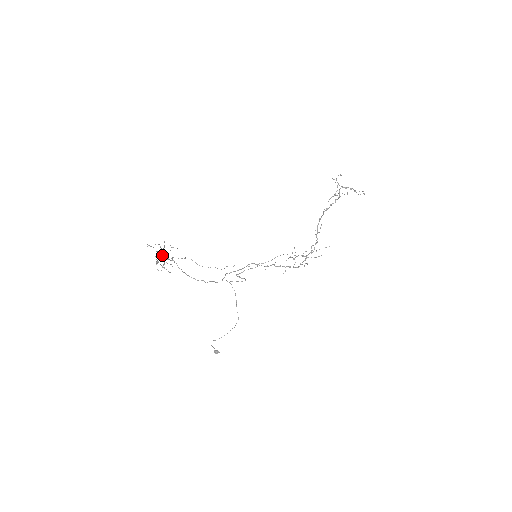
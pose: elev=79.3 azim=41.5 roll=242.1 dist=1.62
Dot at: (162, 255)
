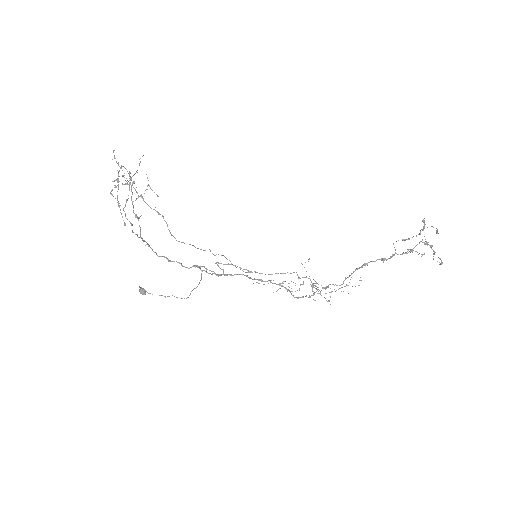
Dot at: (125, 204)
